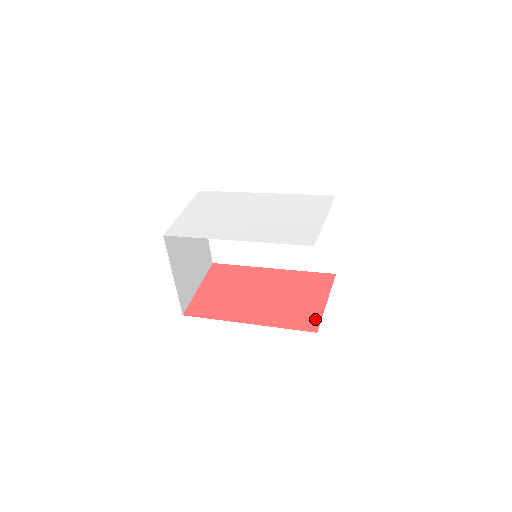
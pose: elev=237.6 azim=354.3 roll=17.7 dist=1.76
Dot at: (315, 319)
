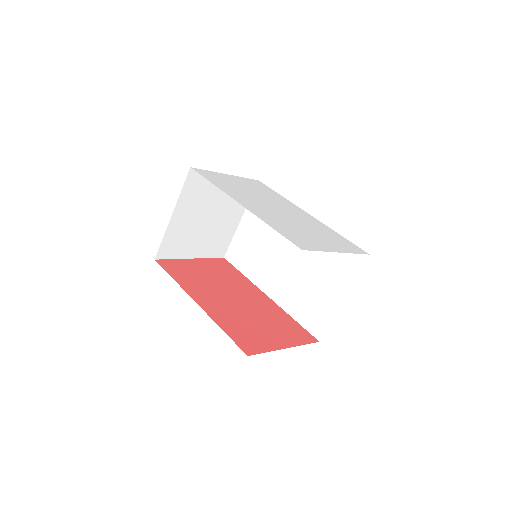
Dot at: (259, 348)
